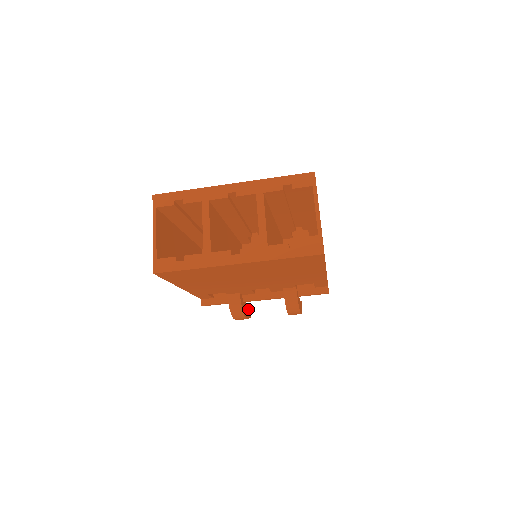
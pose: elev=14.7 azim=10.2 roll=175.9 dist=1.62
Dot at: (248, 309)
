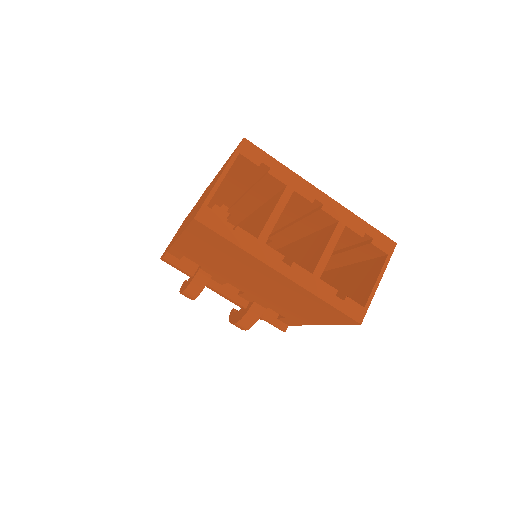
Dot at: occluded
